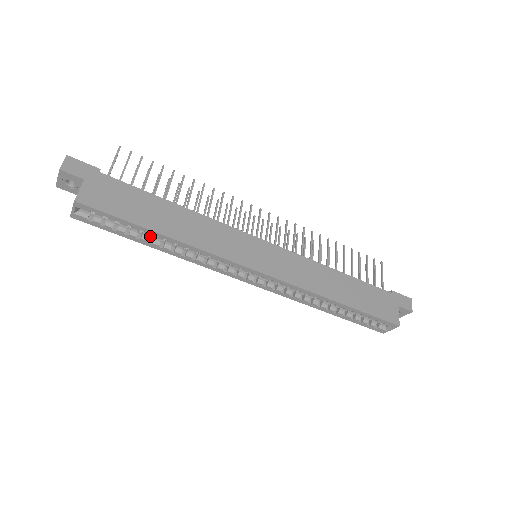
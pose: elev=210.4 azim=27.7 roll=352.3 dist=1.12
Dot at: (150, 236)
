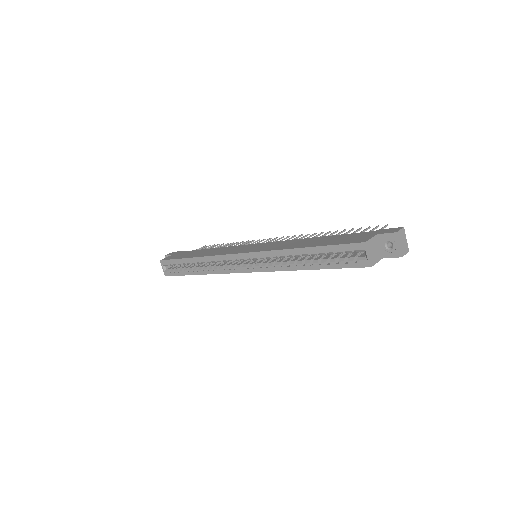
Dot at: (194, 268)
